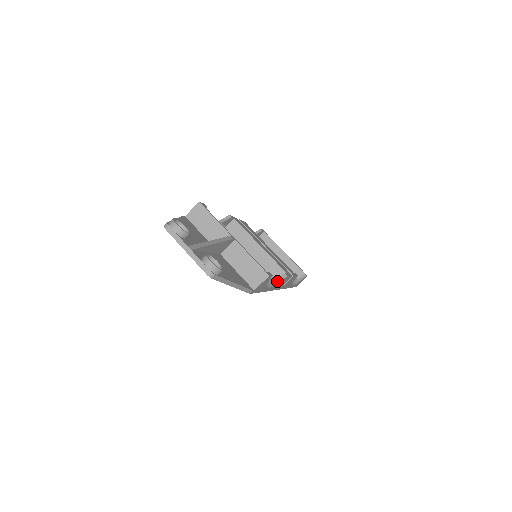
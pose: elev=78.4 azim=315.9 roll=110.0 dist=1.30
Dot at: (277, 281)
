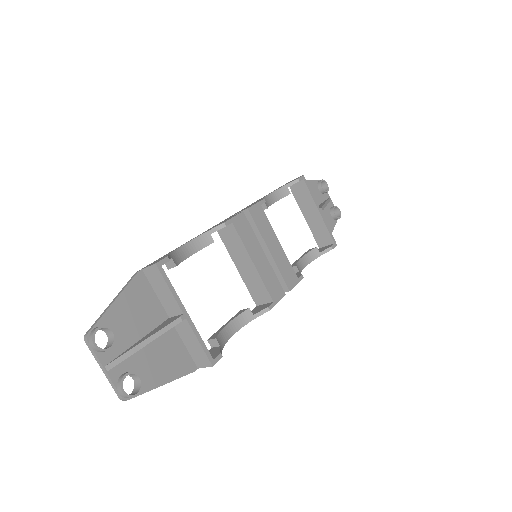
Dot at: (255, 316)
